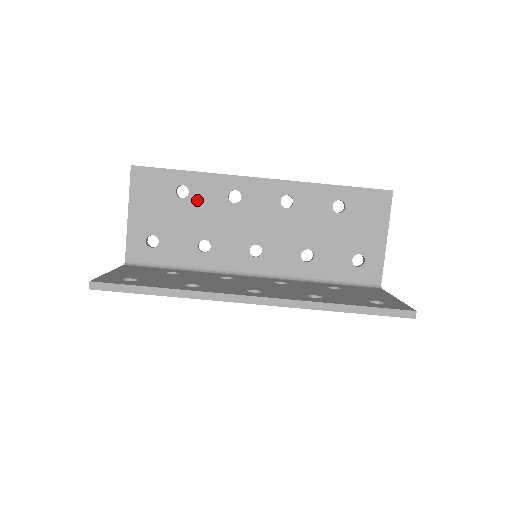
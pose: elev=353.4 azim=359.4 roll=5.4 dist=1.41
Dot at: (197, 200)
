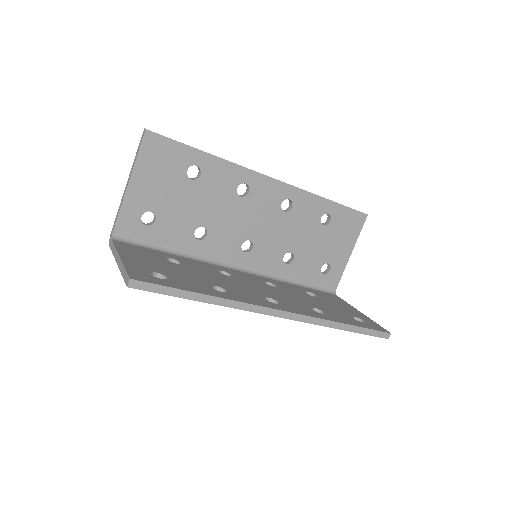
Dot at: (206, 185)
